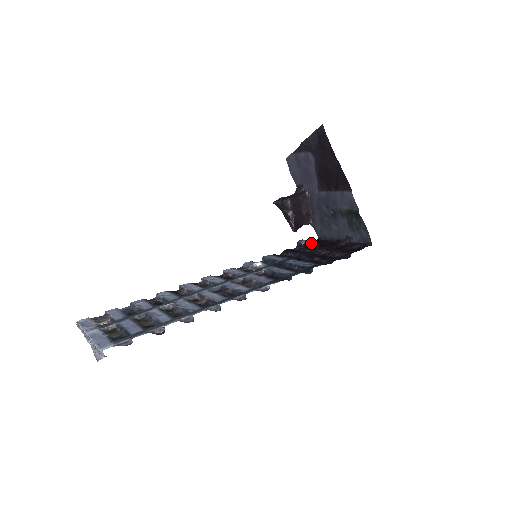
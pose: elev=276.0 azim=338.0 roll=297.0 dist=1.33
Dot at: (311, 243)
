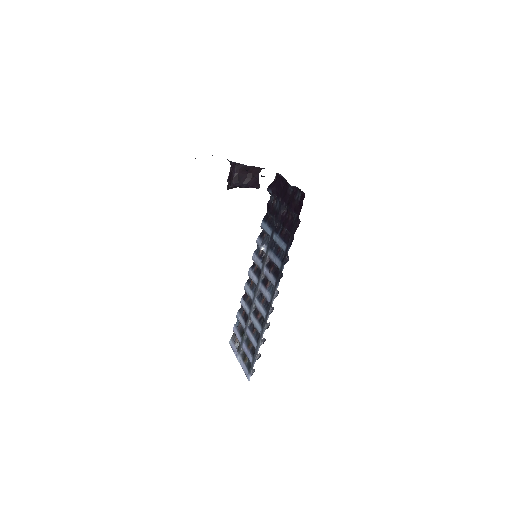
Dot at: (275, 191)
